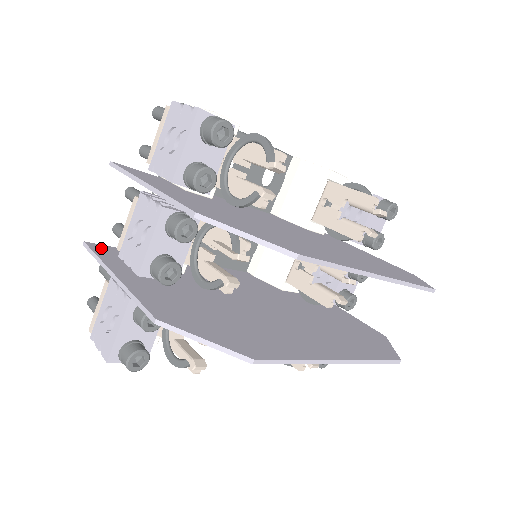
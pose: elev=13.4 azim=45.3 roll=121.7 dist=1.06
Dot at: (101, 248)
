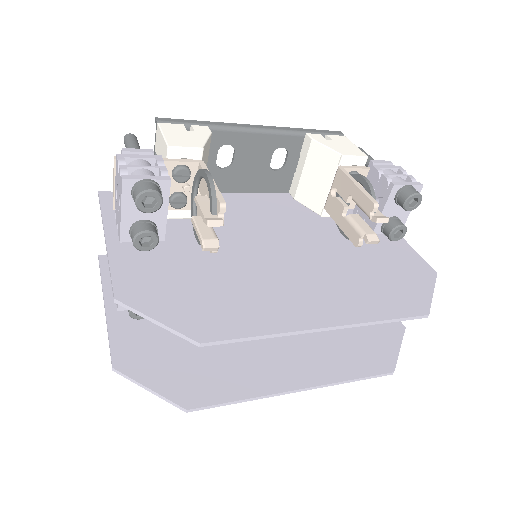
Dot at: occluded
